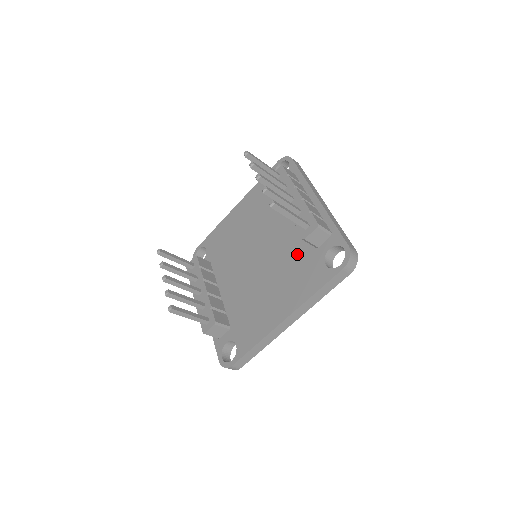
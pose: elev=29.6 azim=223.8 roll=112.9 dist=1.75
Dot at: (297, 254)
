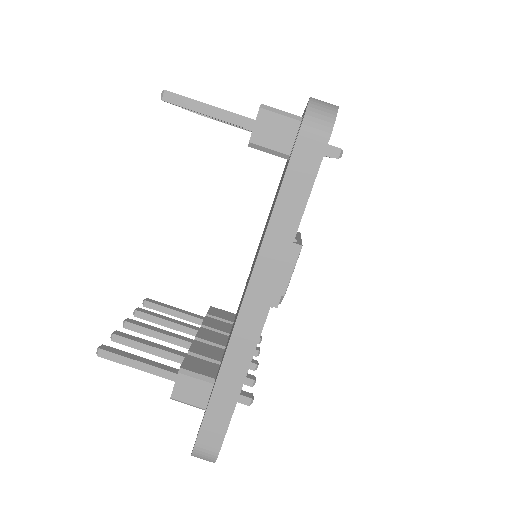
Dot at: occluded
